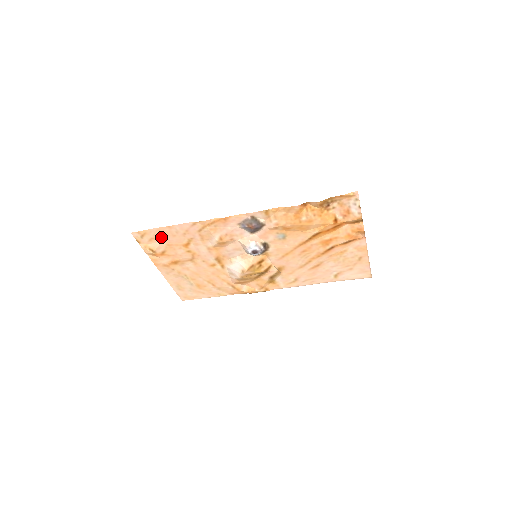
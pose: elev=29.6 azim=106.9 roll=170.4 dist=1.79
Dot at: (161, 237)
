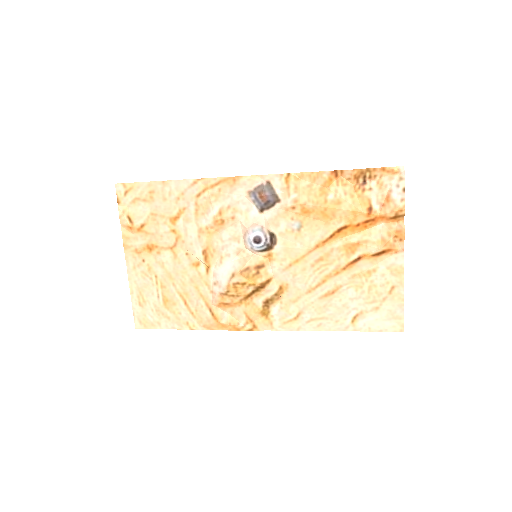
Dot at: (148, 199)
